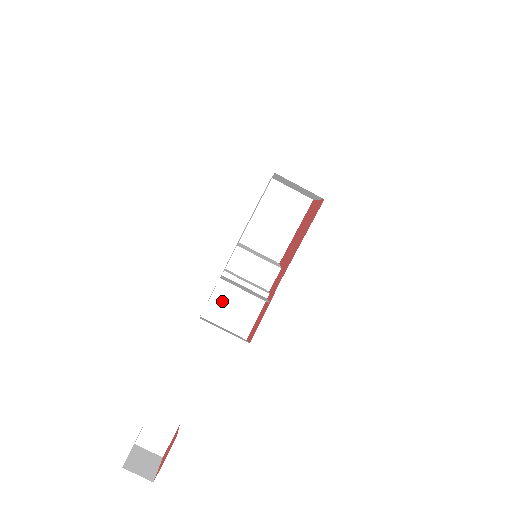
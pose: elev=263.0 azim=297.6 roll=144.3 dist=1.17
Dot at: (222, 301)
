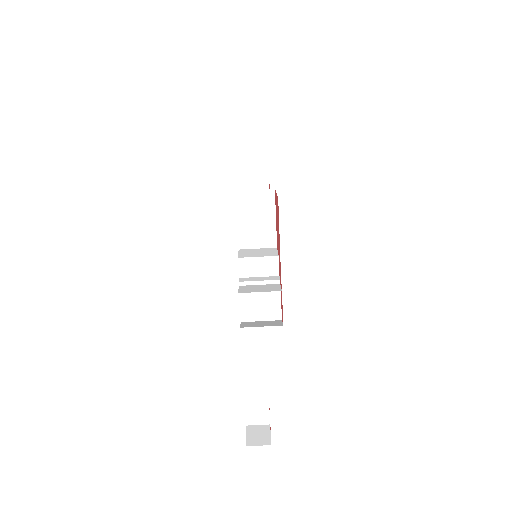
Dot at: (250, 303)
